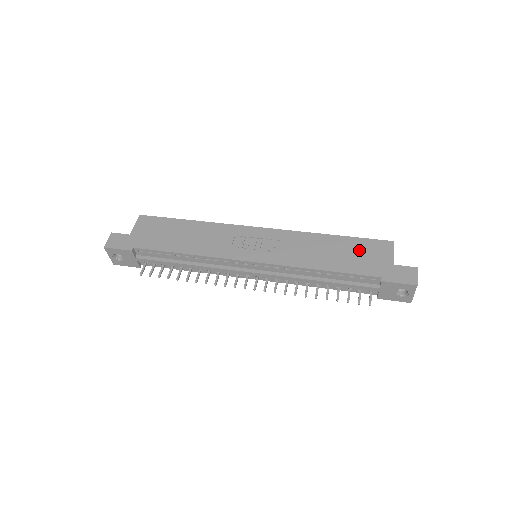
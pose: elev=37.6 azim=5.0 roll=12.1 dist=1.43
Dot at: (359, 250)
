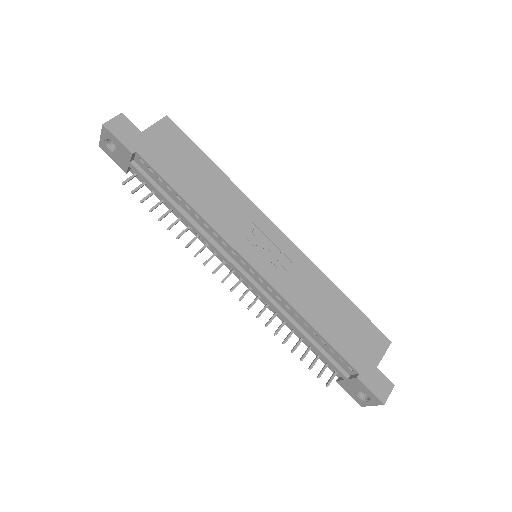
Dot at: (357, 329)
